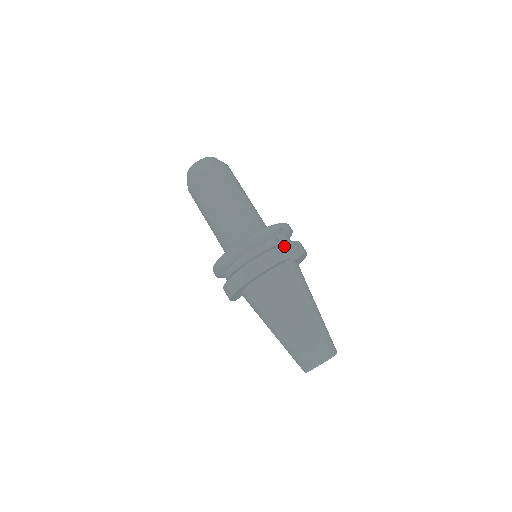
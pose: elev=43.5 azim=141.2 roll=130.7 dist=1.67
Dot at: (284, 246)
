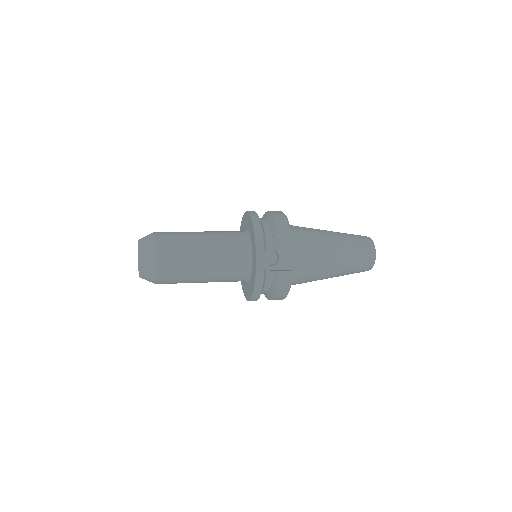
Dot at: (281, 274)
